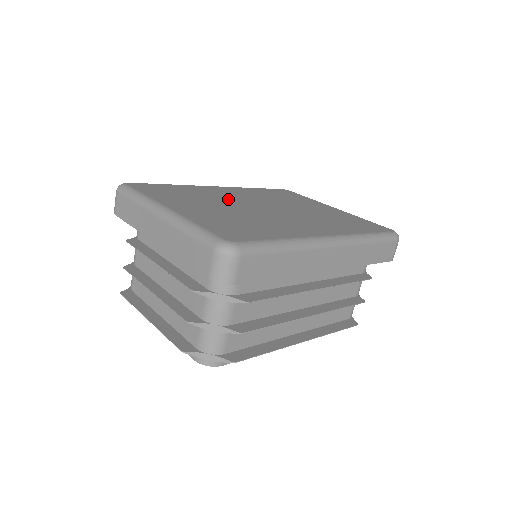
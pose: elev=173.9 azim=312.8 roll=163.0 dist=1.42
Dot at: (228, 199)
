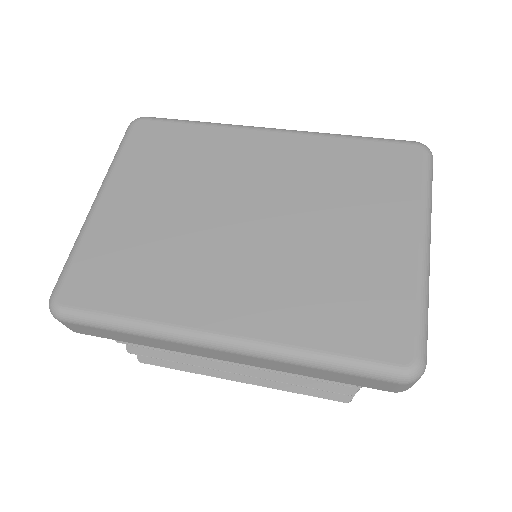
Dot at: (223, 181)
